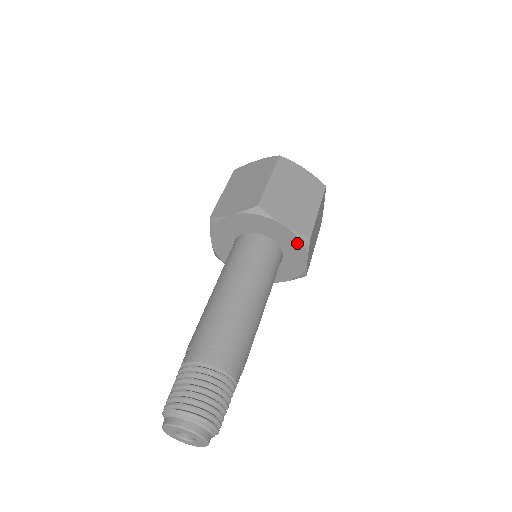
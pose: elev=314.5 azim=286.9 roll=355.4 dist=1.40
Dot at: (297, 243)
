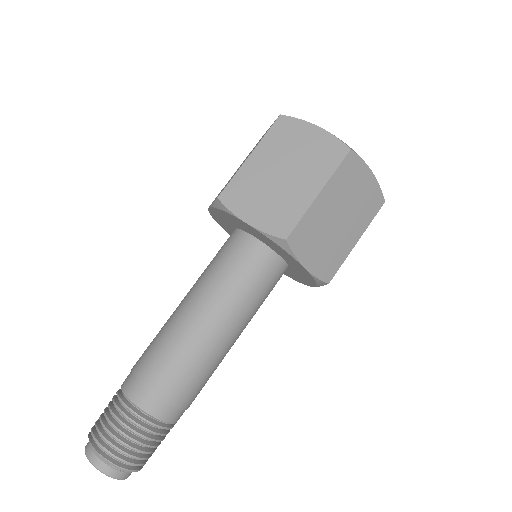
Dot at: (310, 279)
